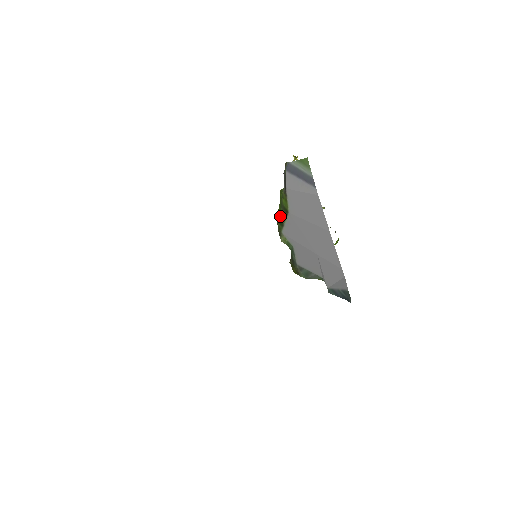
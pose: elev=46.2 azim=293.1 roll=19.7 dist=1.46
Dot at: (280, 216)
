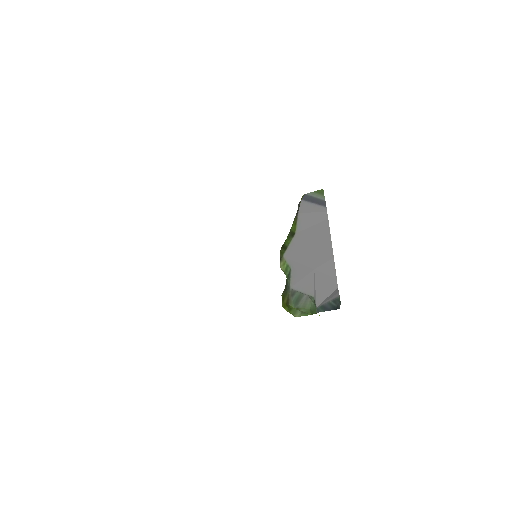
Dot at: (285, 242)
